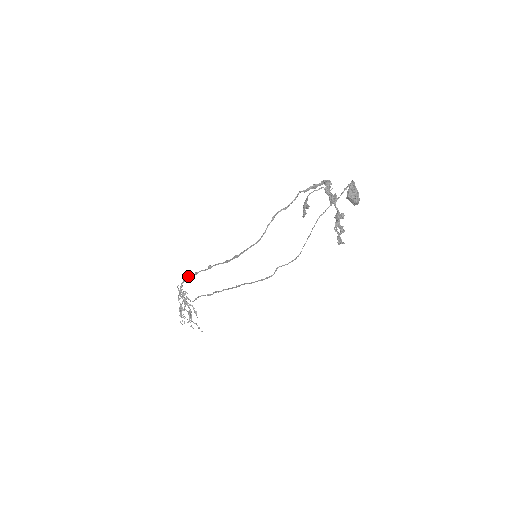
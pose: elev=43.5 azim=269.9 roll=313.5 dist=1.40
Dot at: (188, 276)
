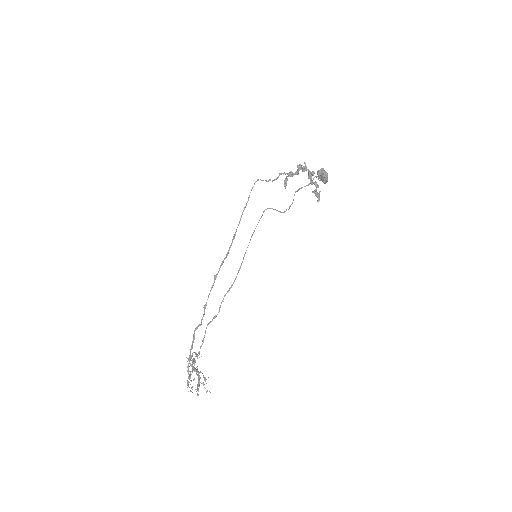
Dot at: (198, 326)
